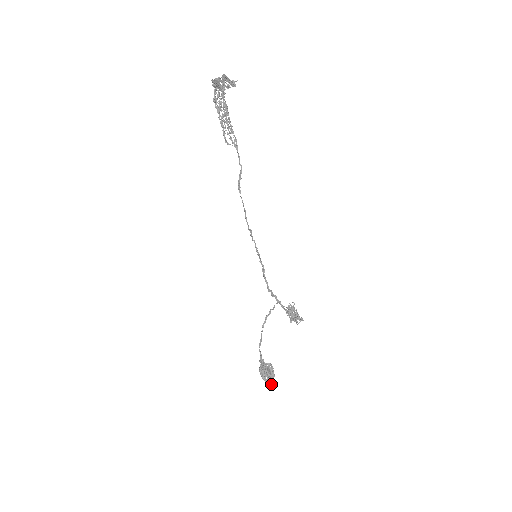
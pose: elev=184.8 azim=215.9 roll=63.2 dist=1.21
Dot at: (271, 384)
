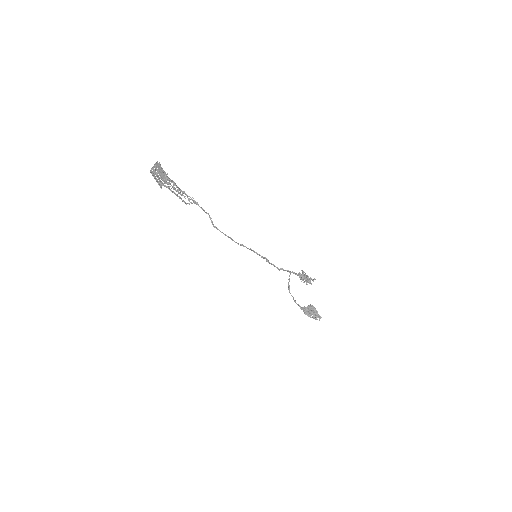
Dot at: (318, 317)
